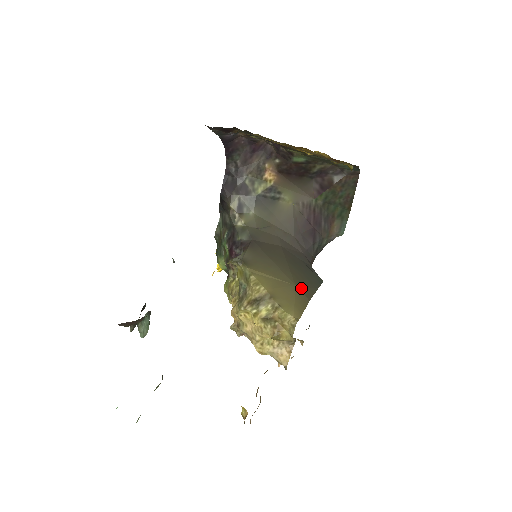
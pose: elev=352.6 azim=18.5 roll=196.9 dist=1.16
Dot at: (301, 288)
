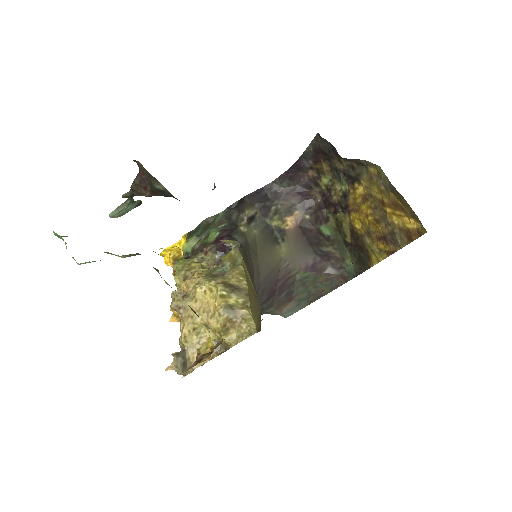
Dot at: occluded
